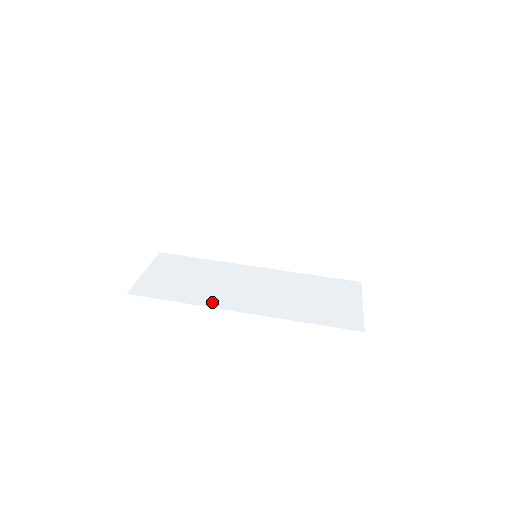
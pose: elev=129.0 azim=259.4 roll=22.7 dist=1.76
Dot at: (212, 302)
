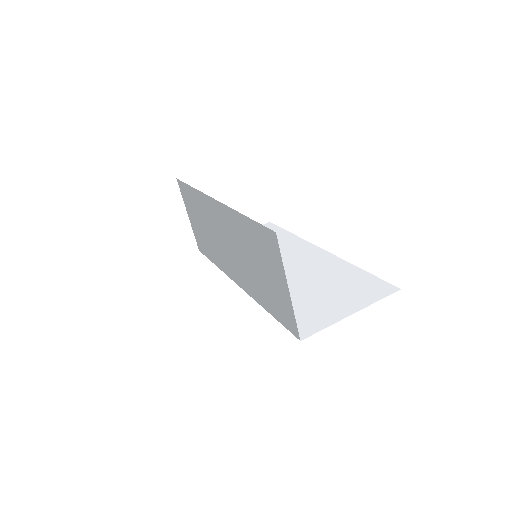
Dot at: (205, 200)
